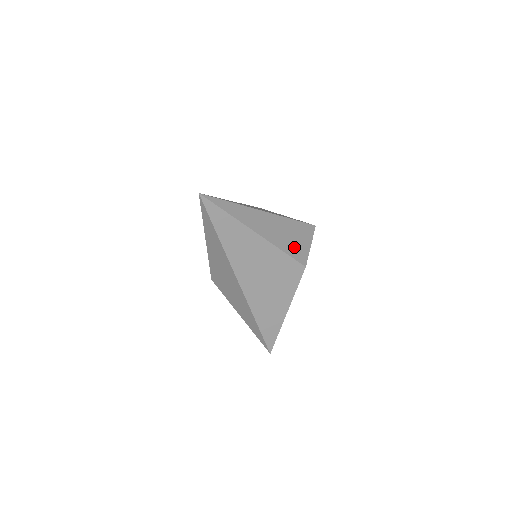
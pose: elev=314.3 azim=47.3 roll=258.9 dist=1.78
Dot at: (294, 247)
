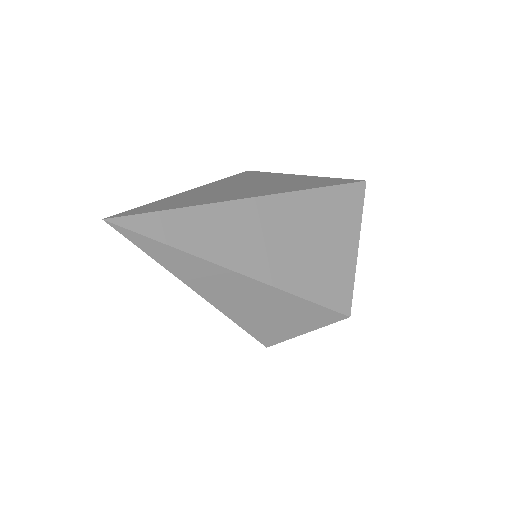
Dot at: (267, 326)
